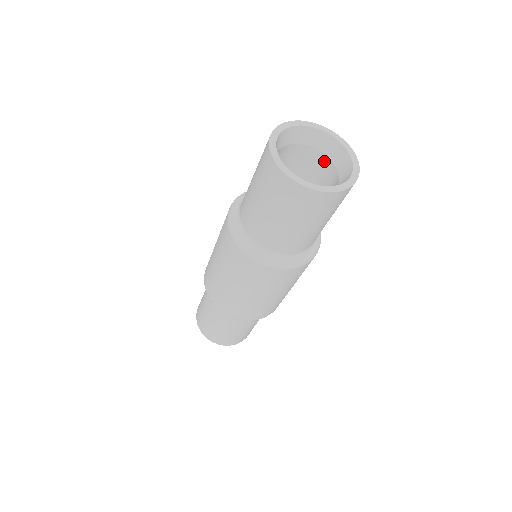
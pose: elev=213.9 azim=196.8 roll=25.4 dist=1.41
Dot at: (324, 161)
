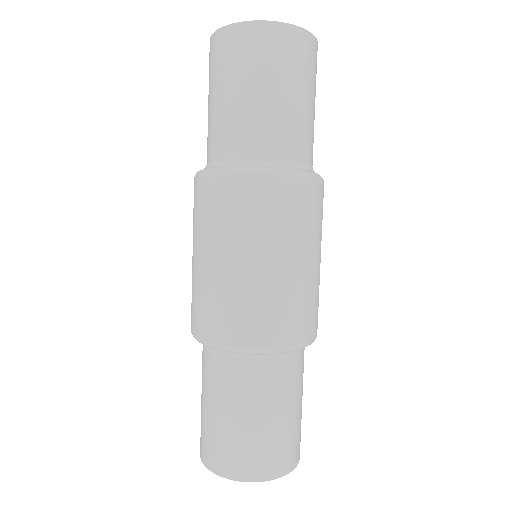
Dot at: occluded
